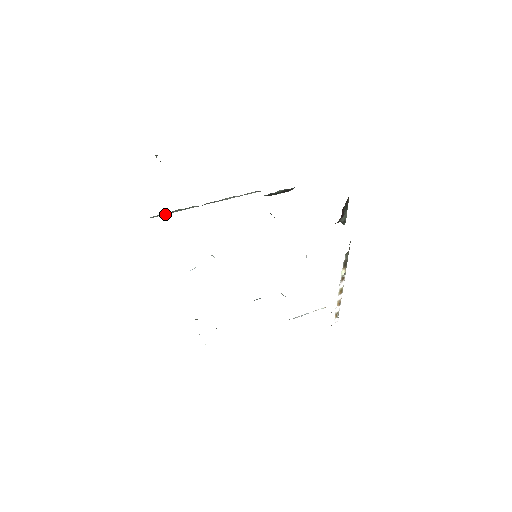
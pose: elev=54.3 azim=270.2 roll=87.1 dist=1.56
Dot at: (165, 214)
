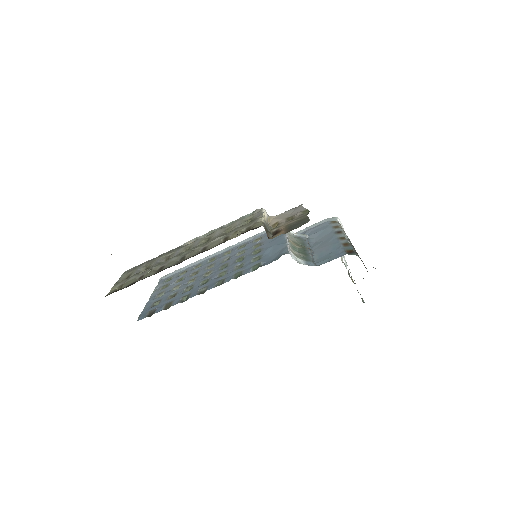
Dot at: occluded
